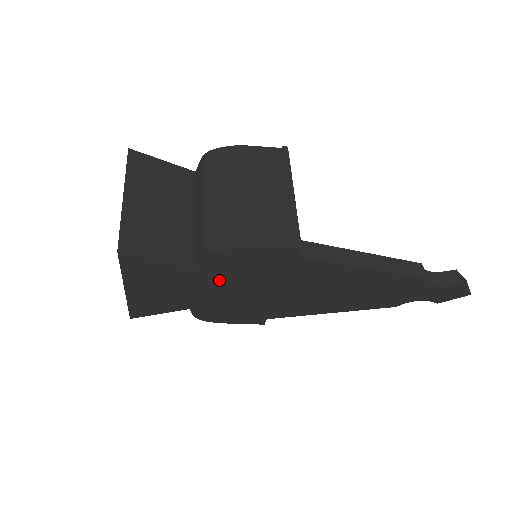
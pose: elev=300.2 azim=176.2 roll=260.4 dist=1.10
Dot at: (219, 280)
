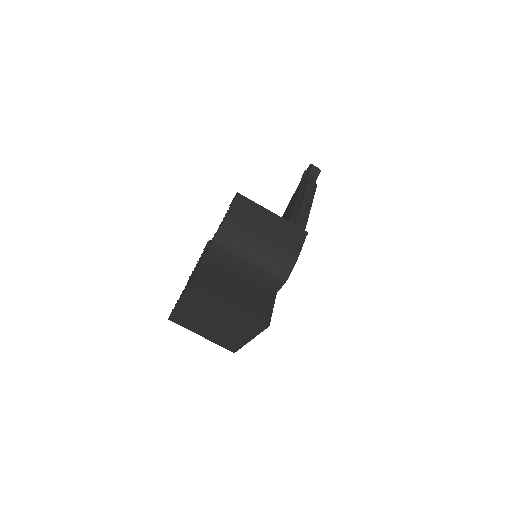
Dot at: occluded
